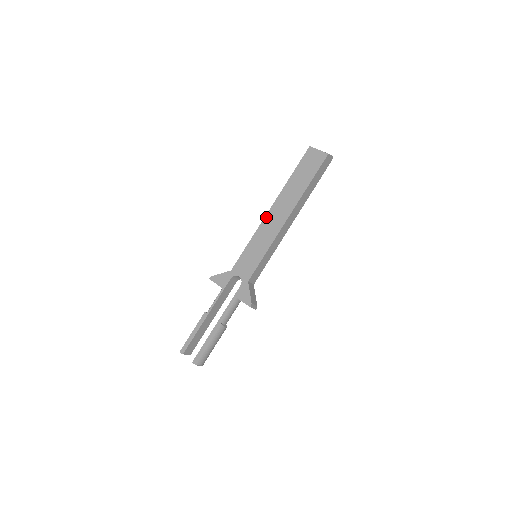
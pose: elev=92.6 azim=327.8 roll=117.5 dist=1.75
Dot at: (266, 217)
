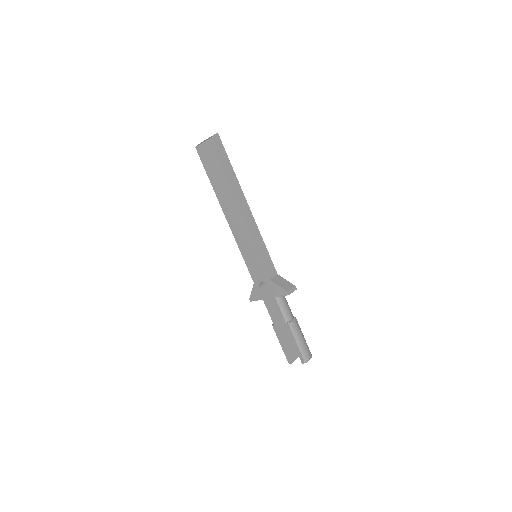
Dot at: (230, 226)
